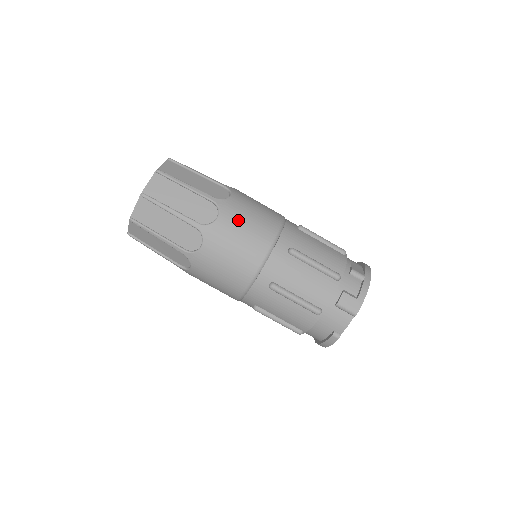
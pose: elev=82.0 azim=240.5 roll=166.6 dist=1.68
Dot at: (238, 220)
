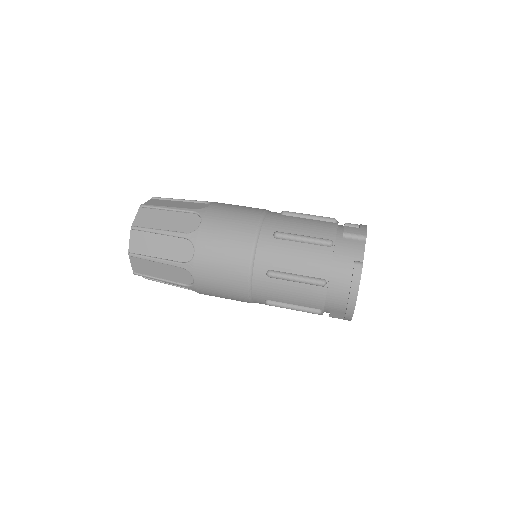
Dot at: (229, 205)
